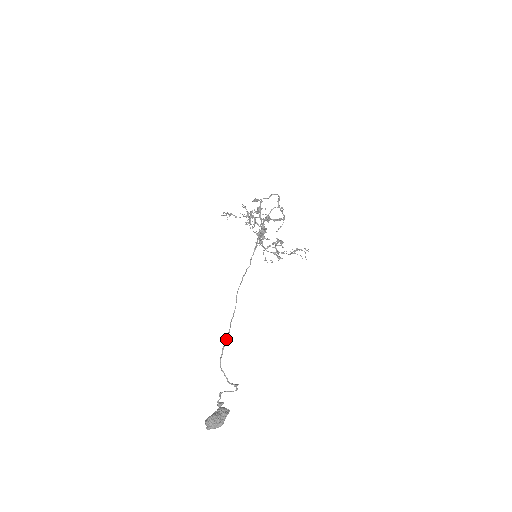
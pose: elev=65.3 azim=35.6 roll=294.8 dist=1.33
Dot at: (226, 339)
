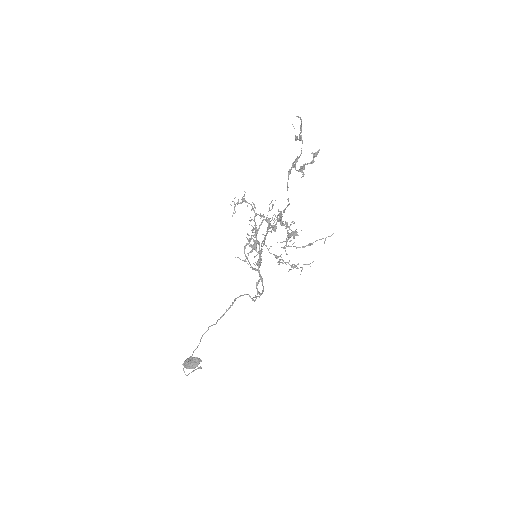
Dot at: (189, 358)
